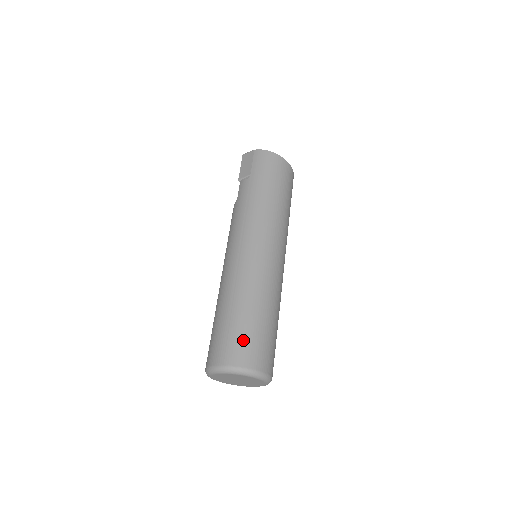
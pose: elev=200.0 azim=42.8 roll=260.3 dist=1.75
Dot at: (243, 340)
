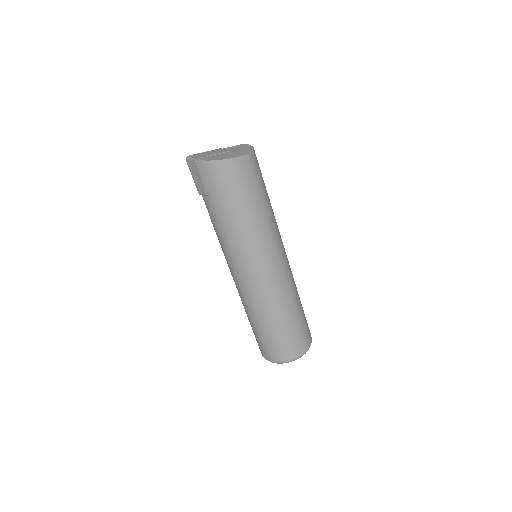
Dot at: (278, 346)
